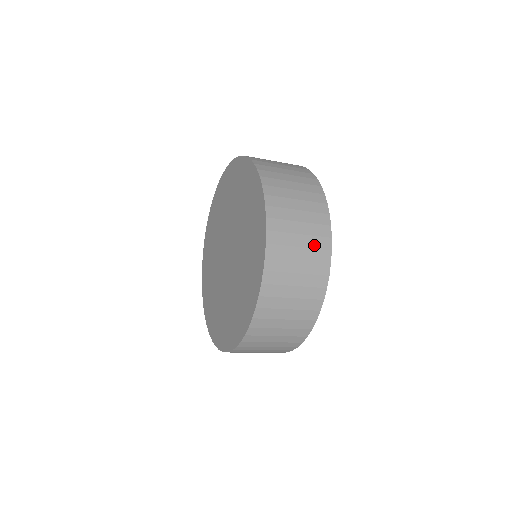
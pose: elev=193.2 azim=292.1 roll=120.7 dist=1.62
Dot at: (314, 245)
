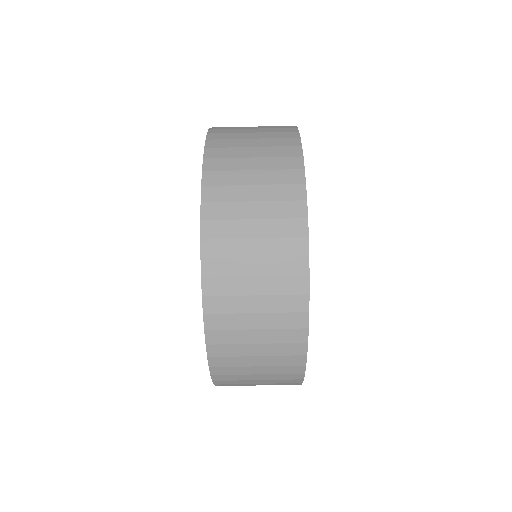
Dot at: (277, 196)
